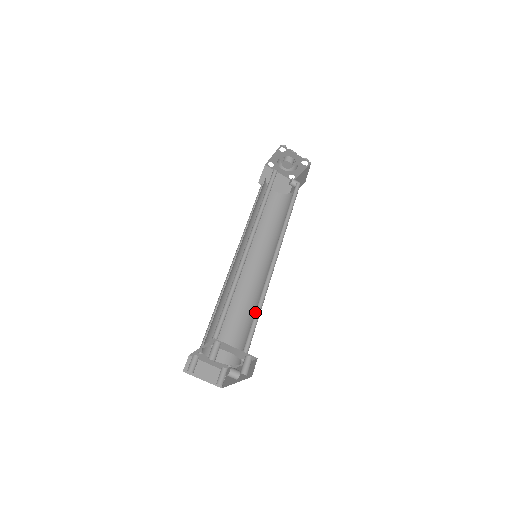
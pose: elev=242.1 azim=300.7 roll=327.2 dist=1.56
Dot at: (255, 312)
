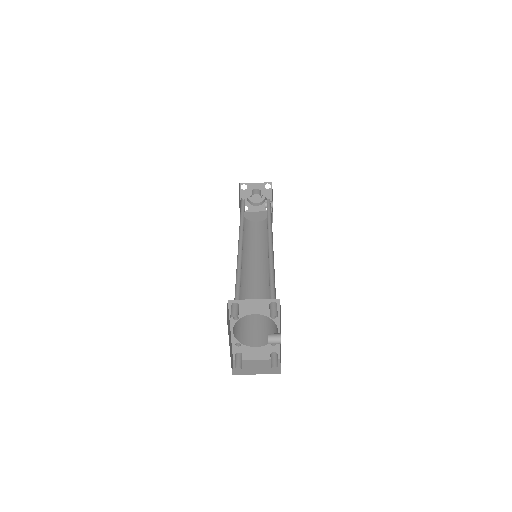
Dot at: (269, 283)
